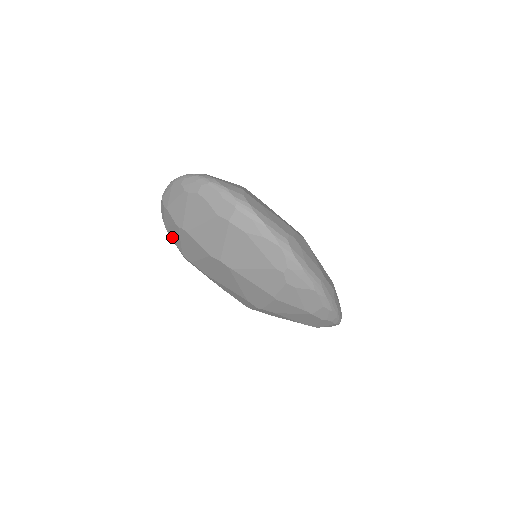
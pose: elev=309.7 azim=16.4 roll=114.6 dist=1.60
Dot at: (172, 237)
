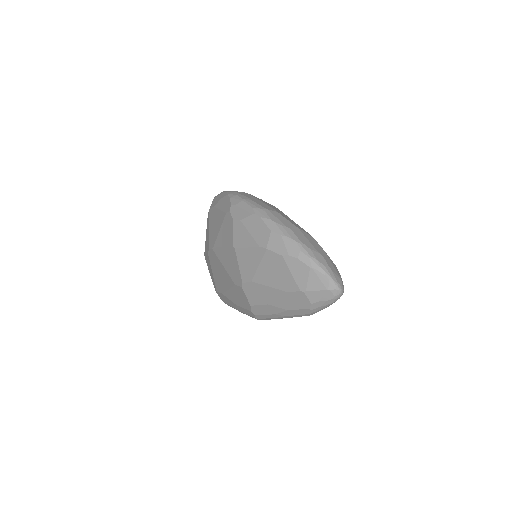
Dot at: occluded
